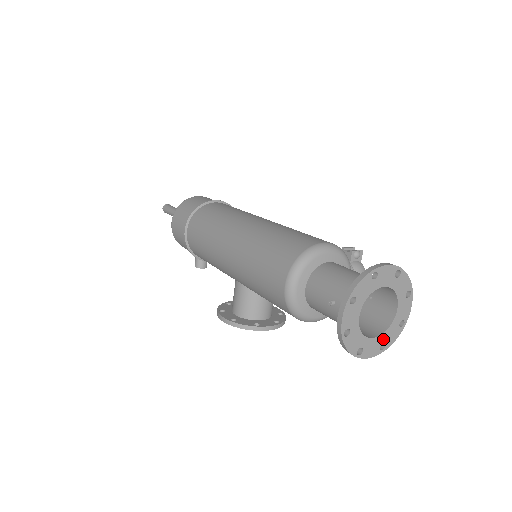
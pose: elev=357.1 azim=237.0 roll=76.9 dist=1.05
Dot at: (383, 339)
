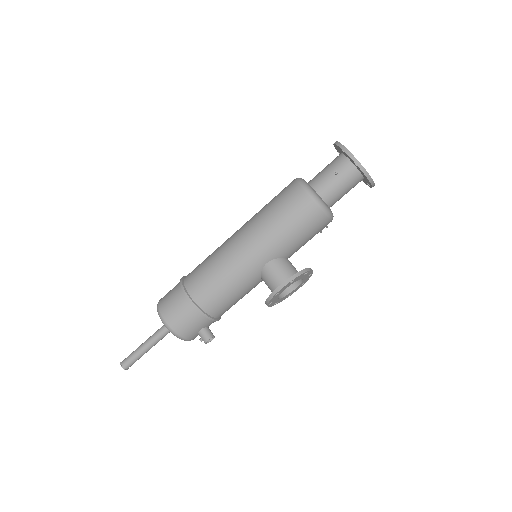
Dot at: occluded
